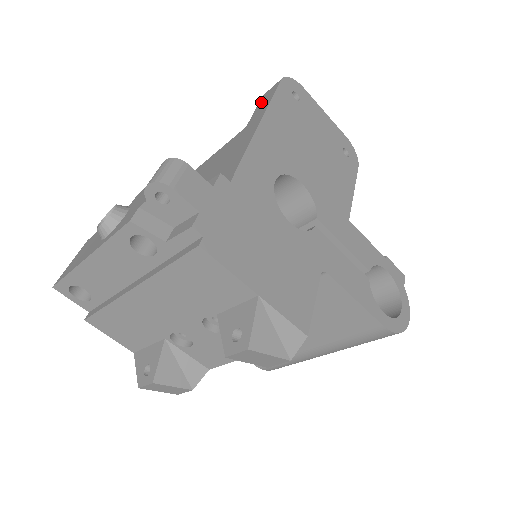
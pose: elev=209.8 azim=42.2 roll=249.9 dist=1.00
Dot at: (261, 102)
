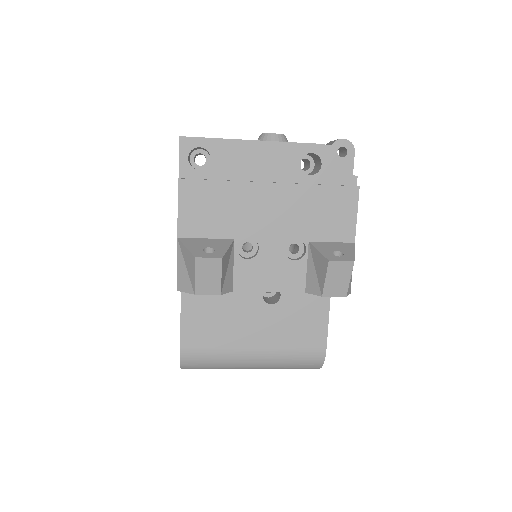
Dot at: occluded
